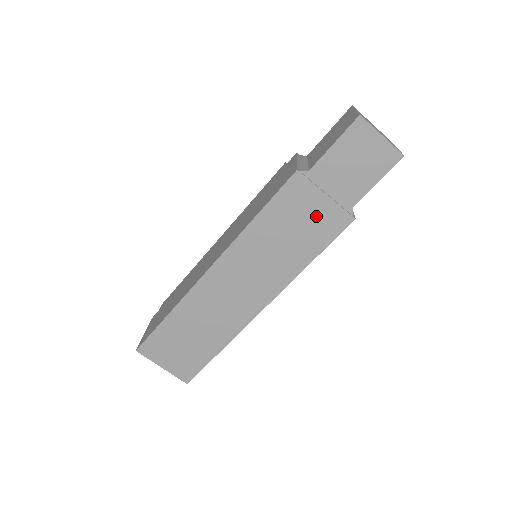
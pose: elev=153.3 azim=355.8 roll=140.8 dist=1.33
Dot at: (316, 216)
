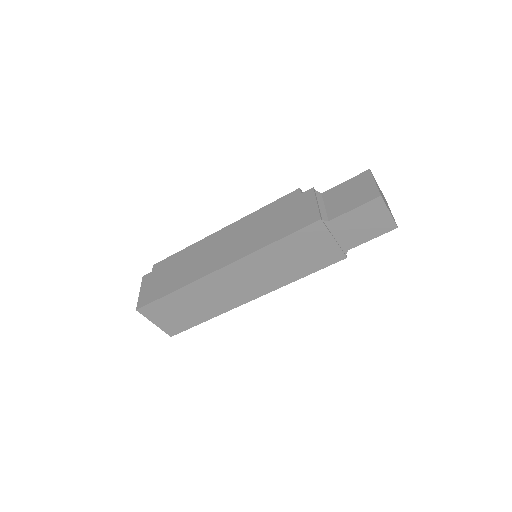
Dot at: (320, 250)
